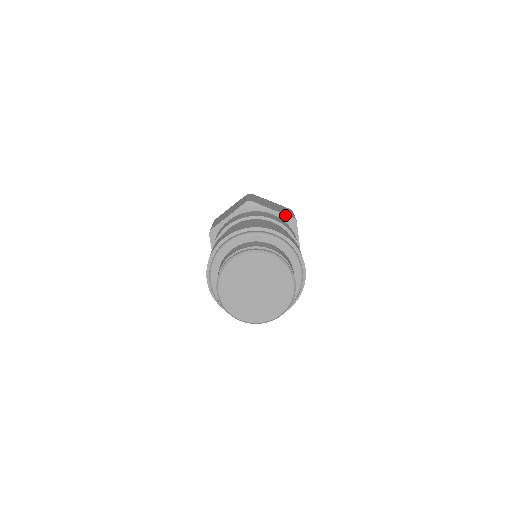
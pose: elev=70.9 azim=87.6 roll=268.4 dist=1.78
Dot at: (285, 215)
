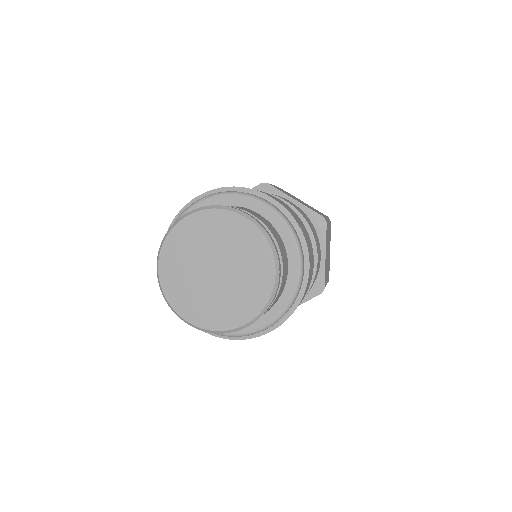
Dot at: occluded
